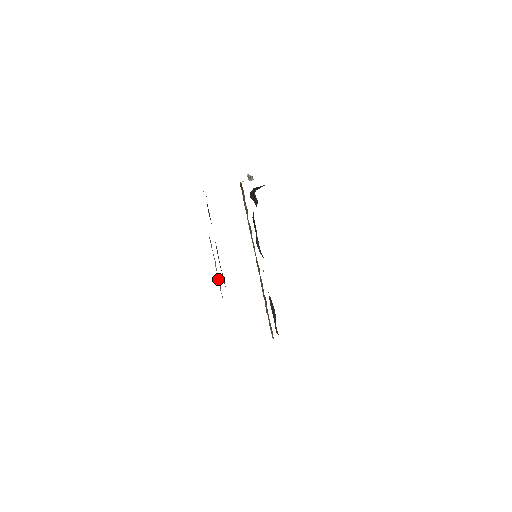
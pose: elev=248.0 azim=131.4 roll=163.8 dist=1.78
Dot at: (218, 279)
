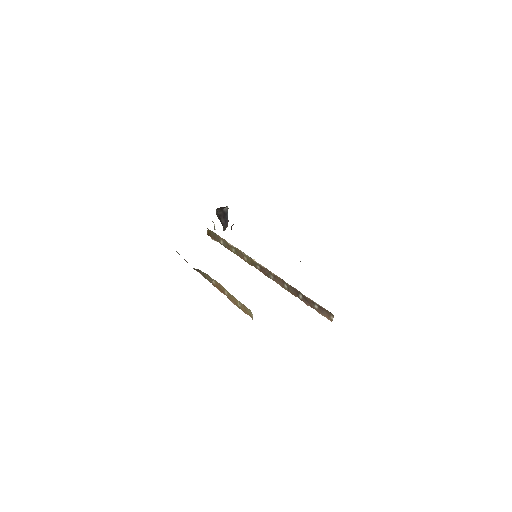
Dot at: (237, 304)
